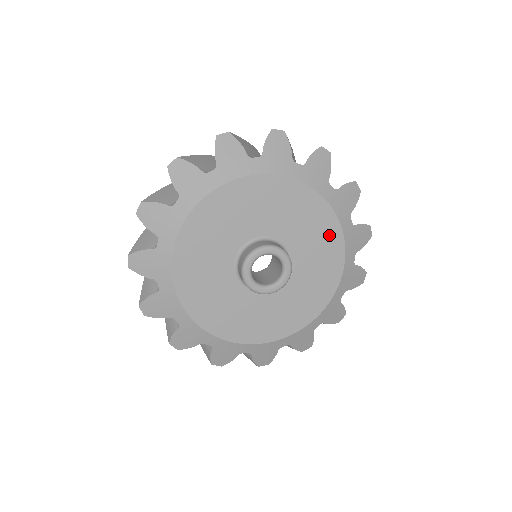
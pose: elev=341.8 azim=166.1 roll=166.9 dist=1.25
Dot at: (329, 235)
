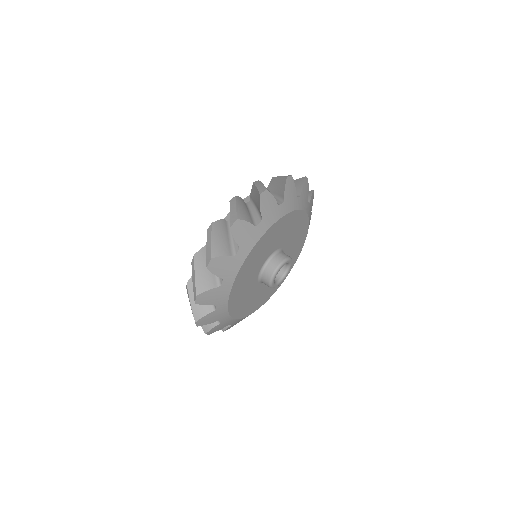
Dot at: (299, 247)
